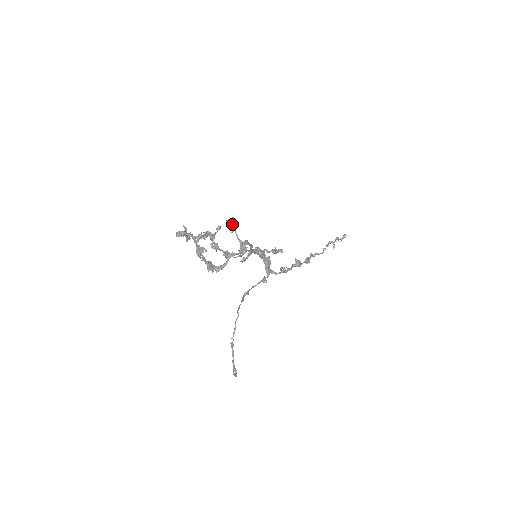
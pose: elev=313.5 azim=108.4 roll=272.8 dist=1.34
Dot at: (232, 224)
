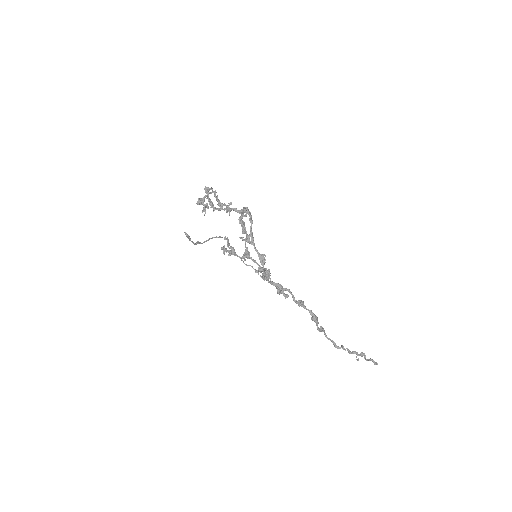
Dot at: (242, 215)
